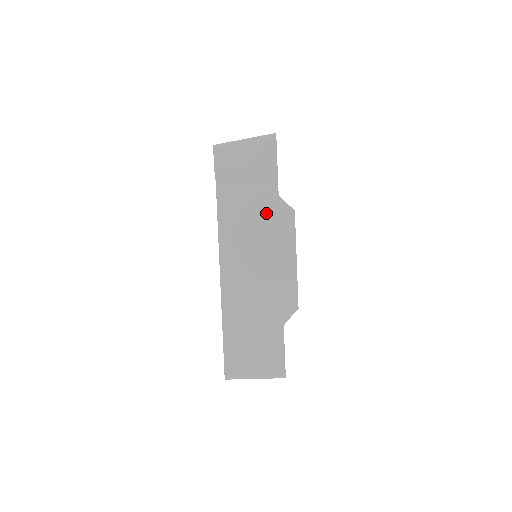
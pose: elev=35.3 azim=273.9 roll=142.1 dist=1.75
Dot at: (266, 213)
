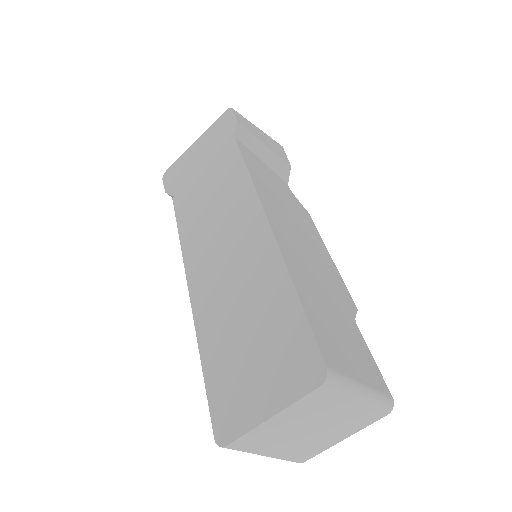
Dot at: (287, 196)
